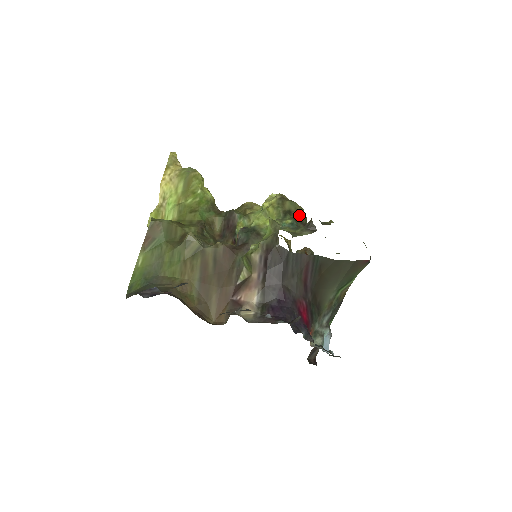
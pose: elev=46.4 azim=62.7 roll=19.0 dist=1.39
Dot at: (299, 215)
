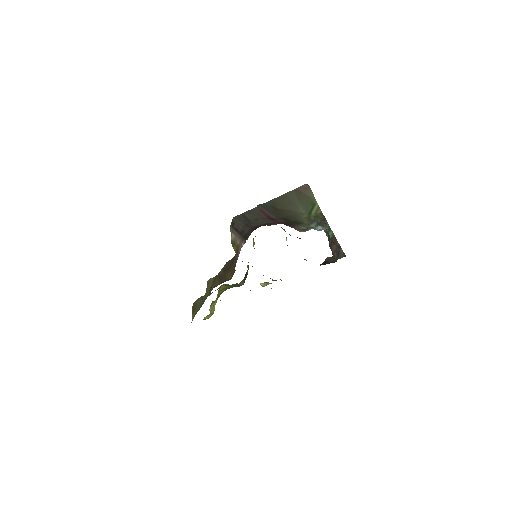
Dot at: occluded
